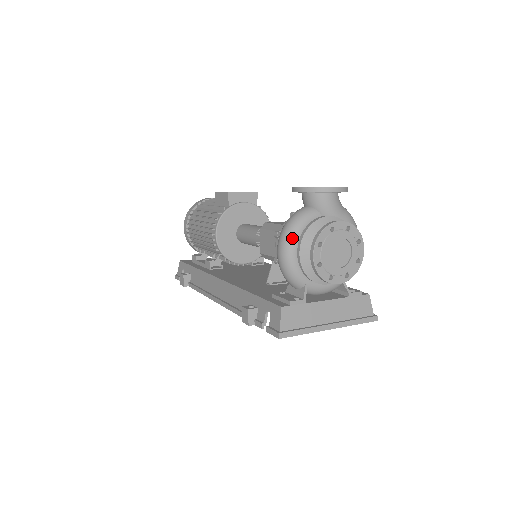
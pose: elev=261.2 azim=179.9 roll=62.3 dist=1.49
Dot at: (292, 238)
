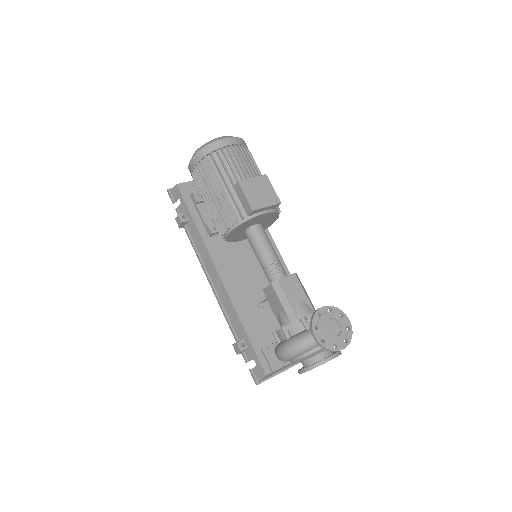
Dot at: (294, 357)
